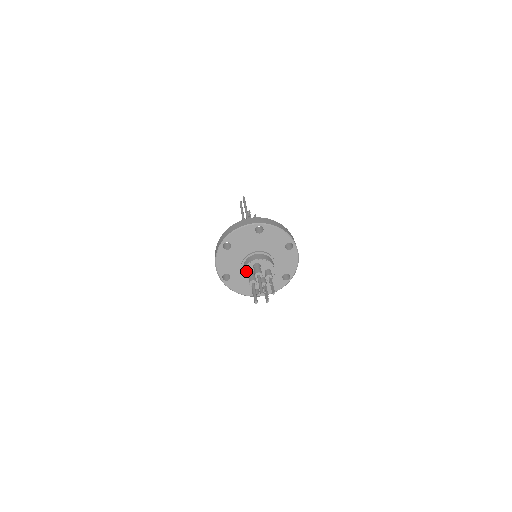
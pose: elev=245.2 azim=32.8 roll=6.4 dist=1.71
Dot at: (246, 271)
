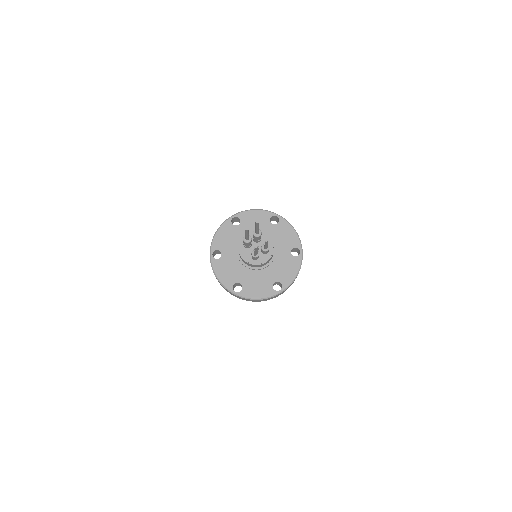
Dot at: occluded
